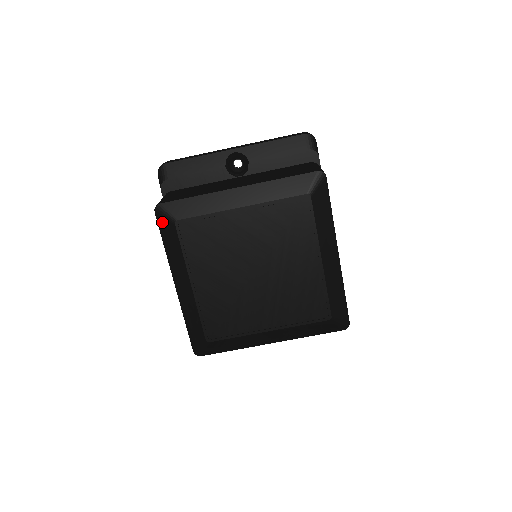
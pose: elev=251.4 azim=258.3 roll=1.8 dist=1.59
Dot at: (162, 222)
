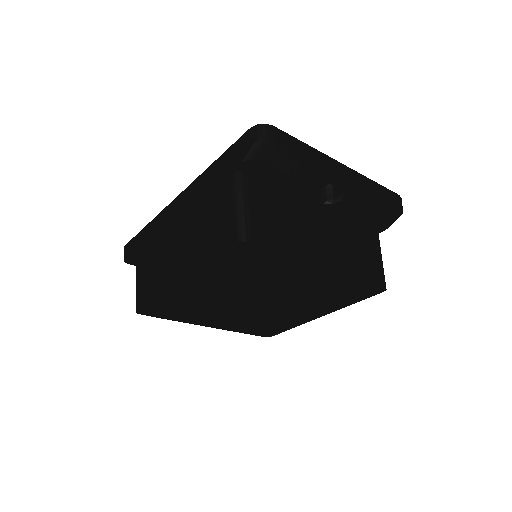
Dot at: (232, 254)
